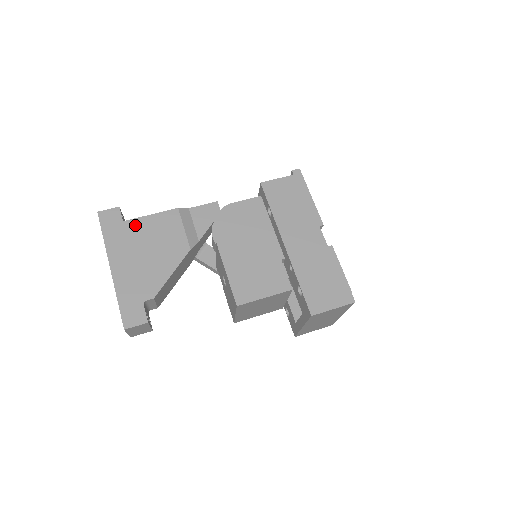
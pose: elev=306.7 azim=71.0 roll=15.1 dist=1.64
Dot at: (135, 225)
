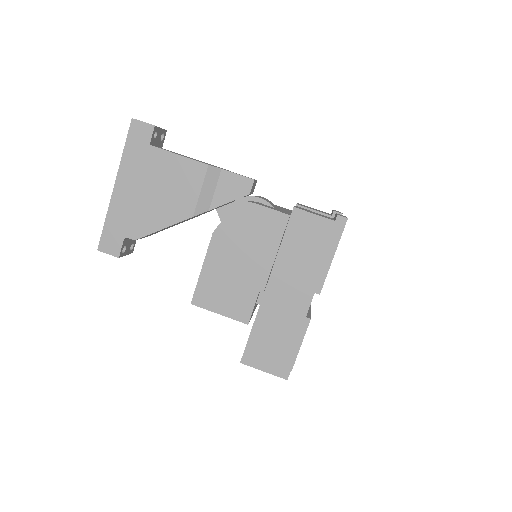
Dot at: (158, 157)
